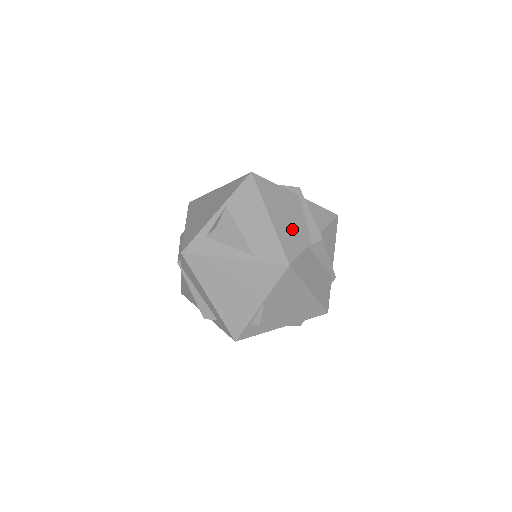
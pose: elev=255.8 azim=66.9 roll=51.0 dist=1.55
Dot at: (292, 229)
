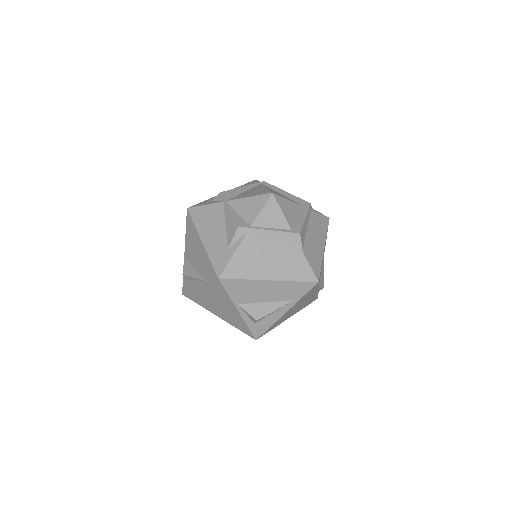
Dot at: (284, 261)
